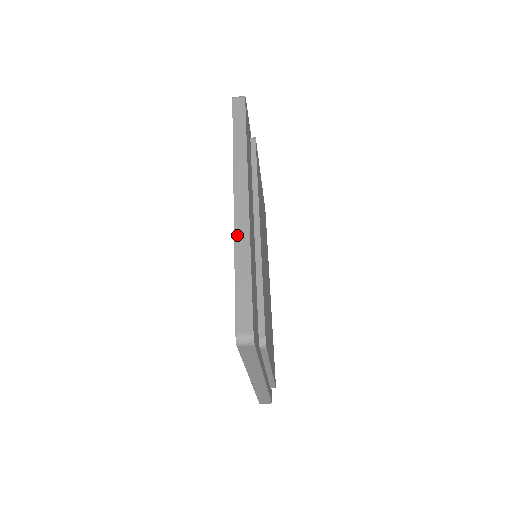
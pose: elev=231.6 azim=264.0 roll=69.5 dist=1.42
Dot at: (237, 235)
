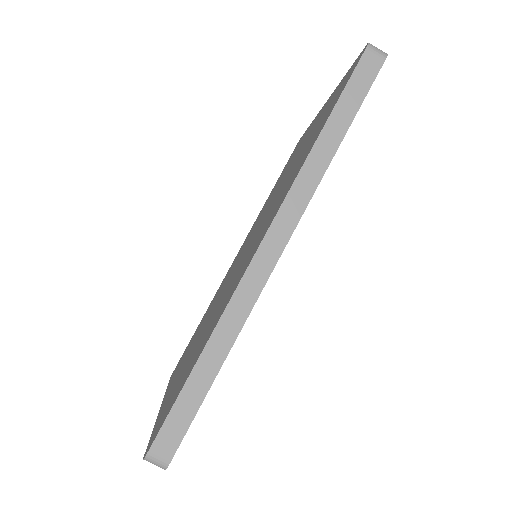
Dot at: (230, 309)
